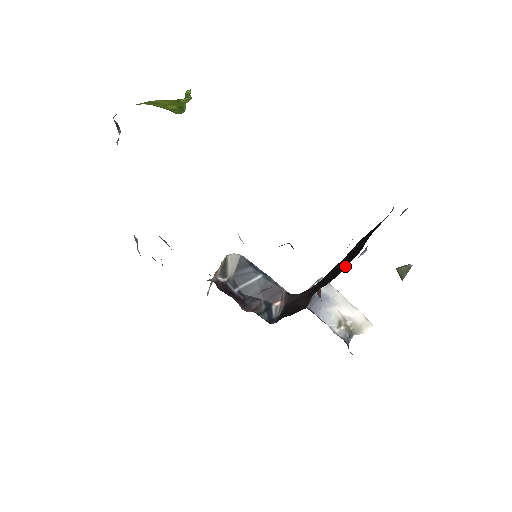
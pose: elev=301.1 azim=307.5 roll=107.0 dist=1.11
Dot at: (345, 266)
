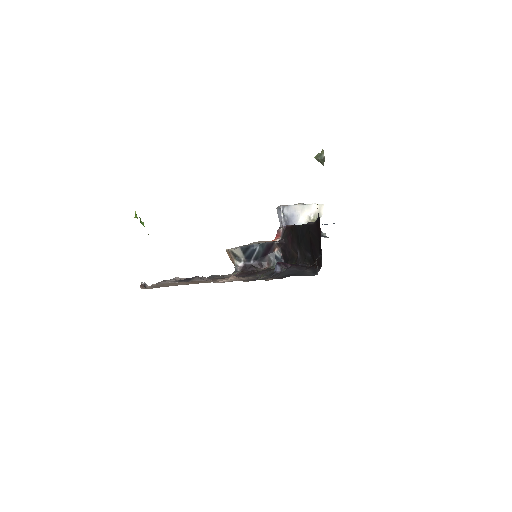
Dot at: (315, 259)
